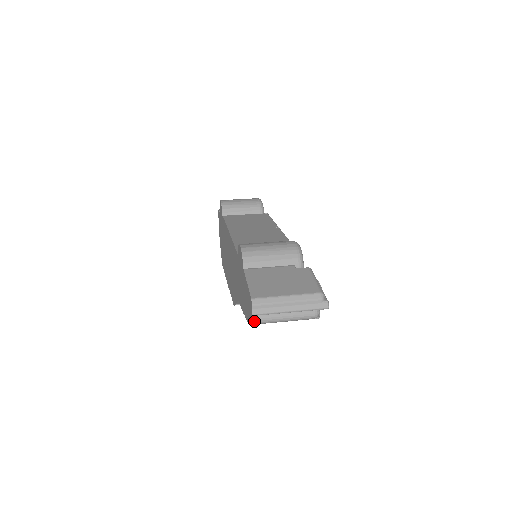
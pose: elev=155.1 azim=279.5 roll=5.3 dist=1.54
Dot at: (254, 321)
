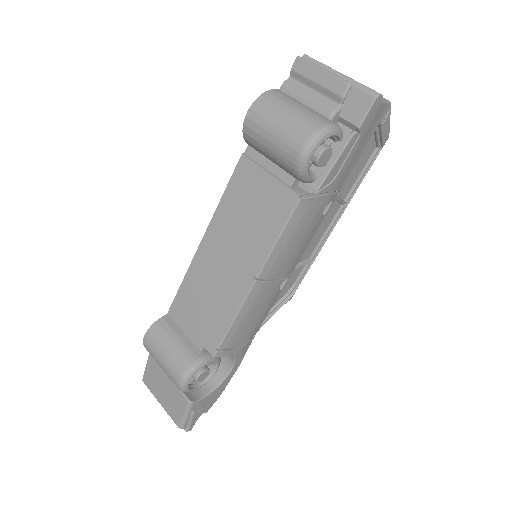
Dot at: occluded
